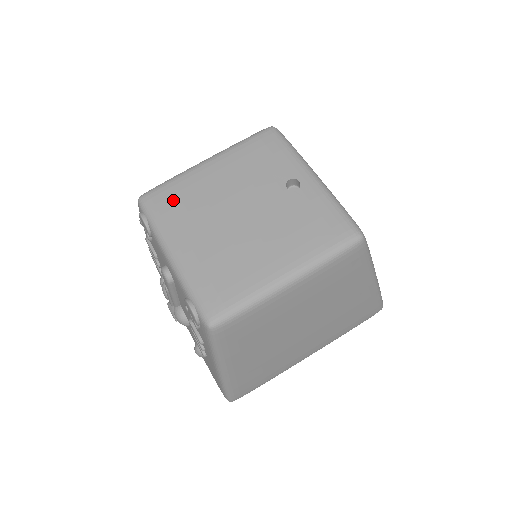
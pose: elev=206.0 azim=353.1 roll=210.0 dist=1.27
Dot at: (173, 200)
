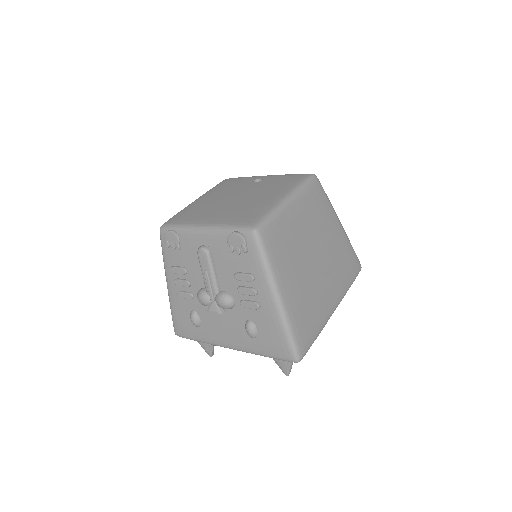
Dot at: (186, 215)
